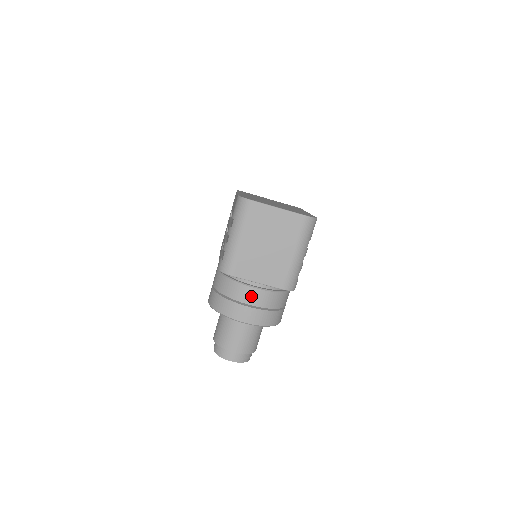
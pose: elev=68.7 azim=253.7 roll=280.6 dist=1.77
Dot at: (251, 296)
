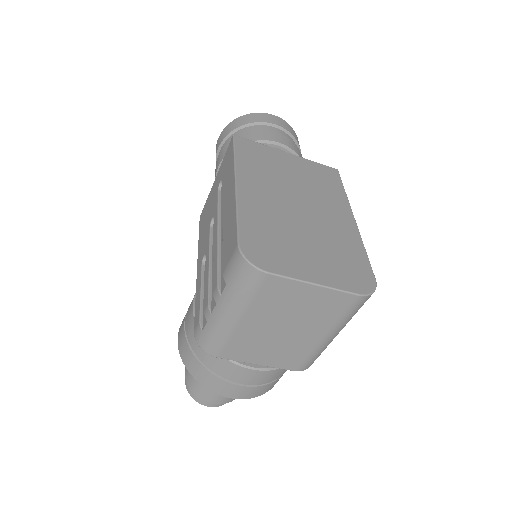
Dot at: (245, 376)
